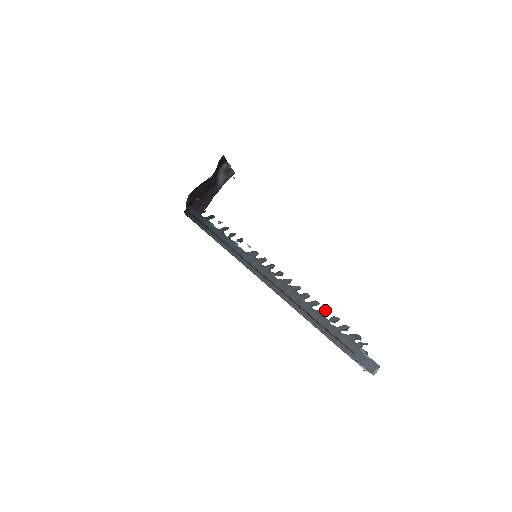
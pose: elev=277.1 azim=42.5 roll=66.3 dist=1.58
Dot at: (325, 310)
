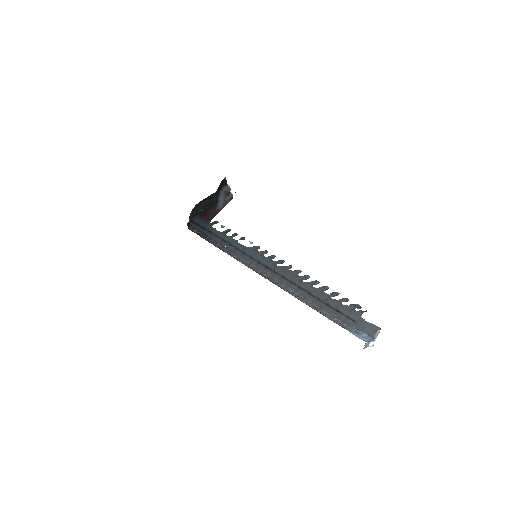
Dot at: (325, 287)
